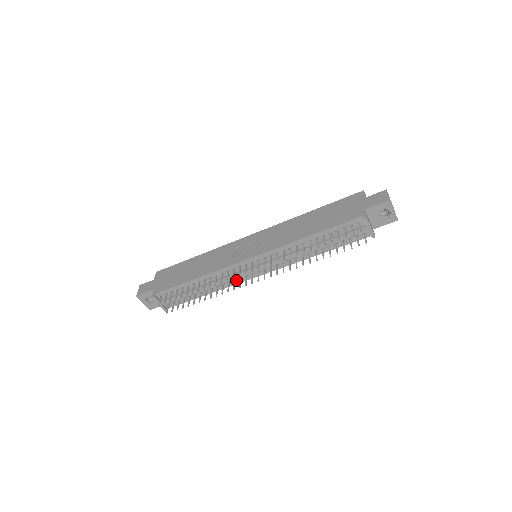
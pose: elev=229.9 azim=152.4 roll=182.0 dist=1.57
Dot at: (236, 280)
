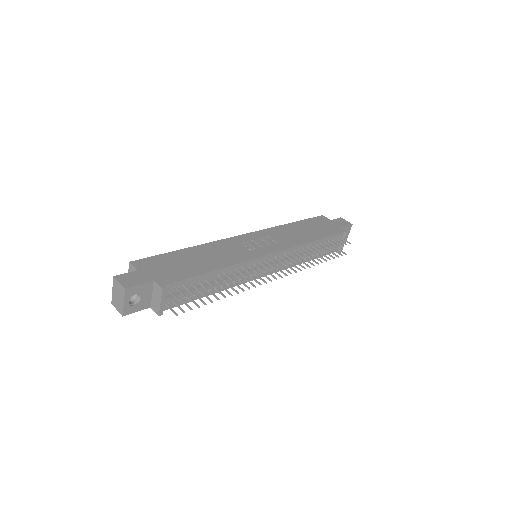
Dot at: (245, 278)
